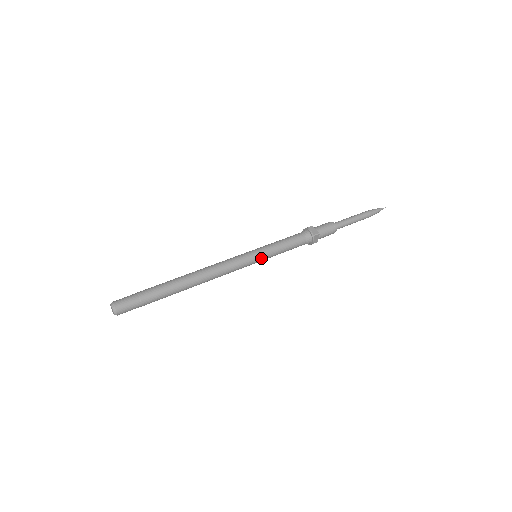
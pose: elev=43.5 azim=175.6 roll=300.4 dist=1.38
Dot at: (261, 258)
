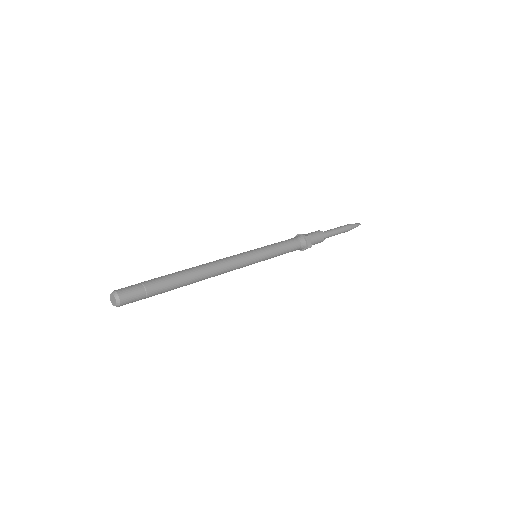
Dot at: (262, 255)
